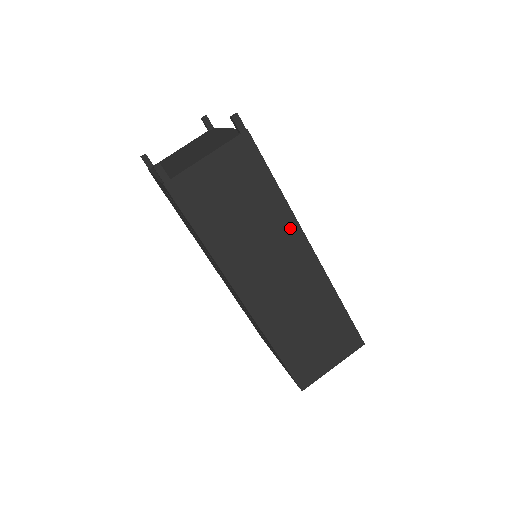
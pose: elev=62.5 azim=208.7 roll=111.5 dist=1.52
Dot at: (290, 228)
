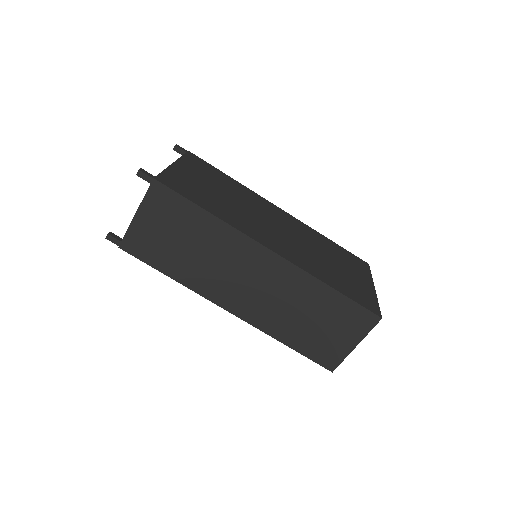
Dot at: (238, 241)
